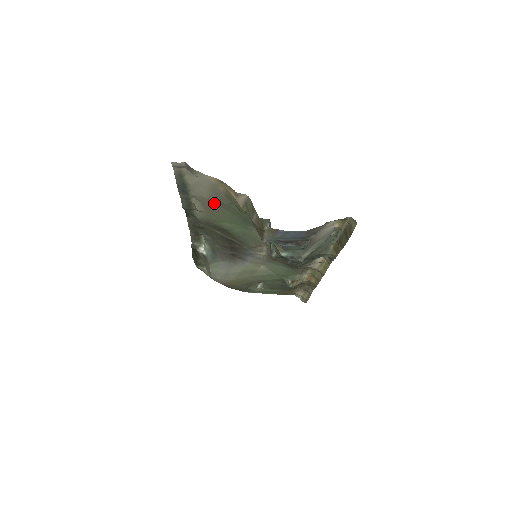
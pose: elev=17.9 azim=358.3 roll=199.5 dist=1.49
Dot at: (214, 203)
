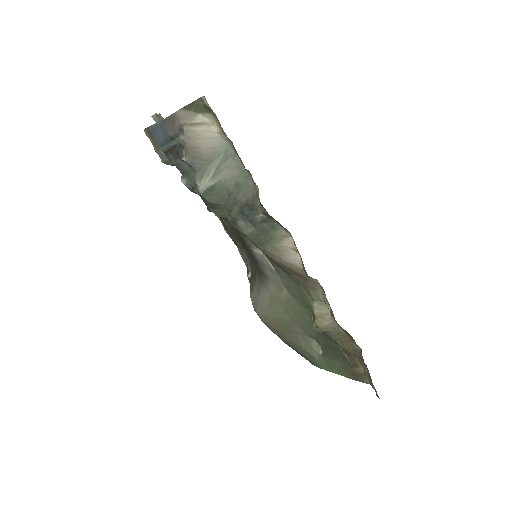
Dot at: occluded
